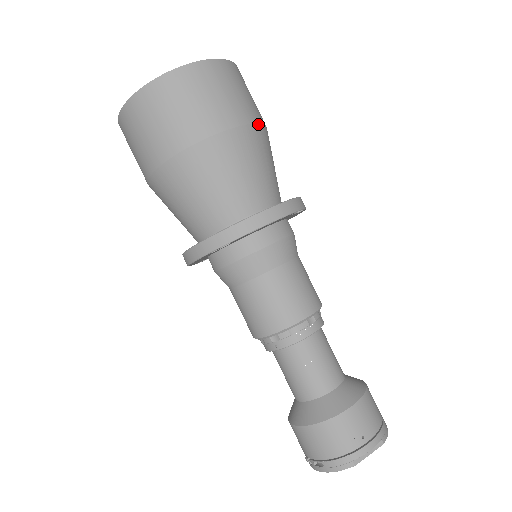
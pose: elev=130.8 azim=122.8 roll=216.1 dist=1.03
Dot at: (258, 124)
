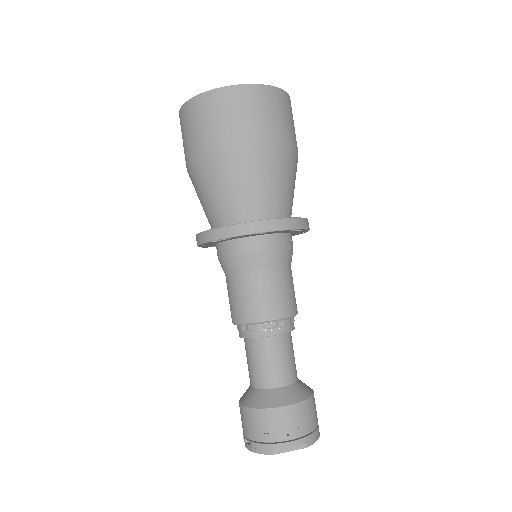
Dot at: (285, 147)
